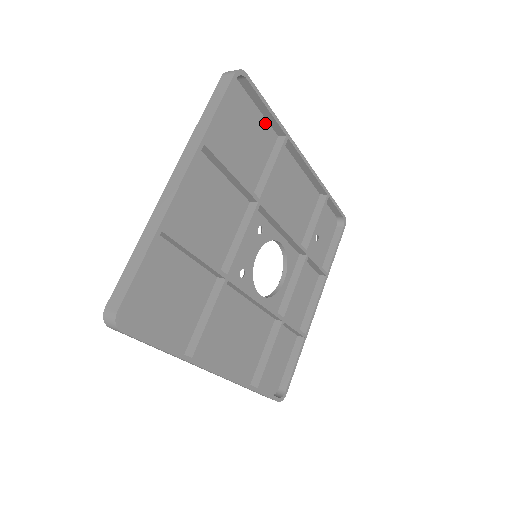
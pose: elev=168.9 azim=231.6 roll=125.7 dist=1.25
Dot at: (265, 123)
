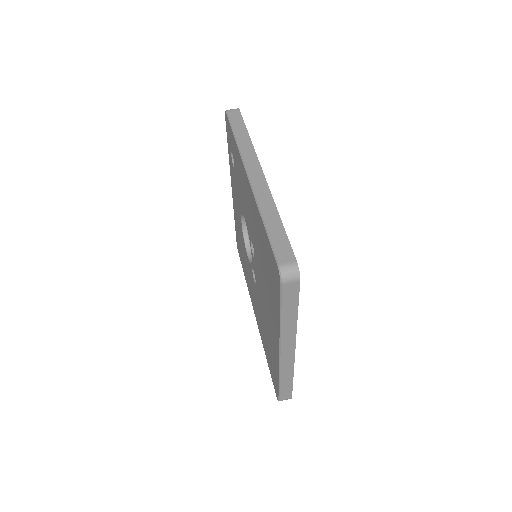
Dot at: occluded
